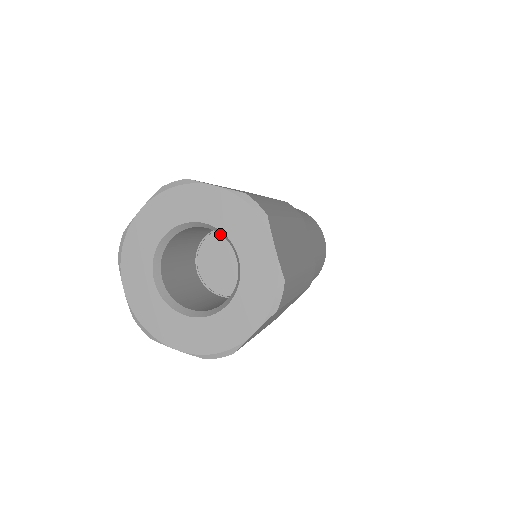
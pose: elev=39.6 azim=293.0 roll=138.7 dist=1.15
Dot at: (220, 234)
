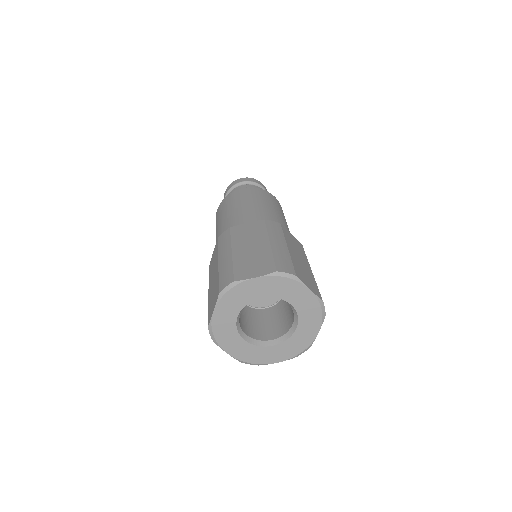
Dot at: occluded
